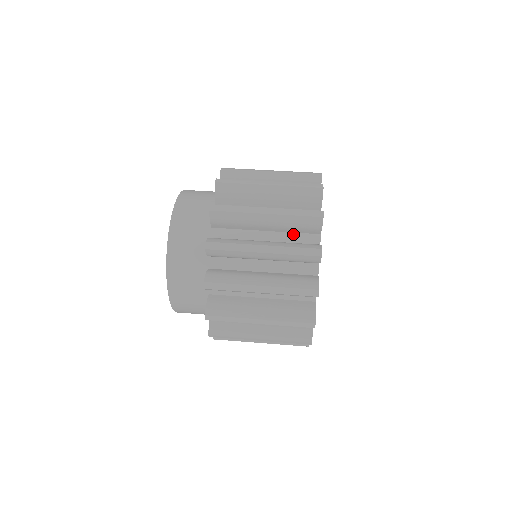
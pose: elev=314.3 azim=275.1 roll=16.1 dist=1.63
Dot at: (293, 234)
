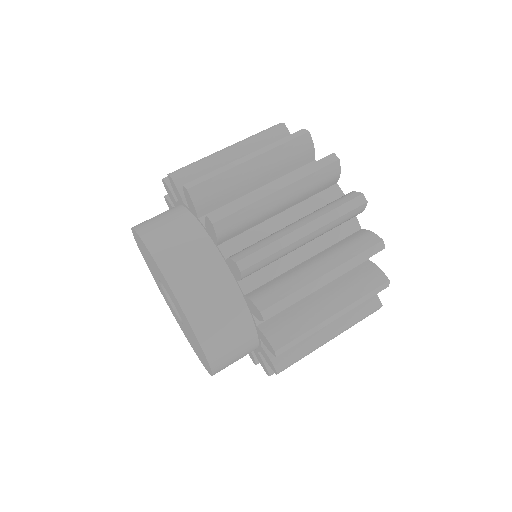
Dot at: occluded
